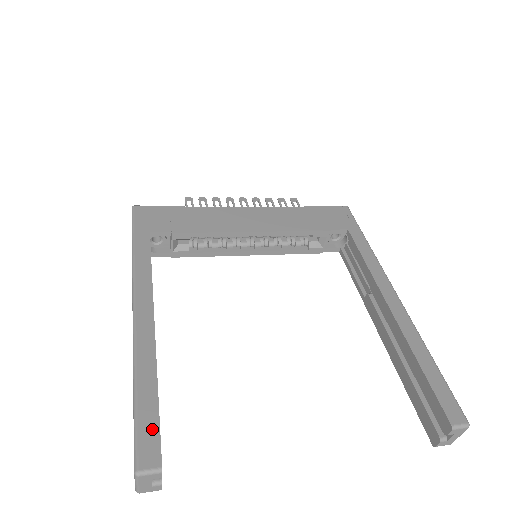
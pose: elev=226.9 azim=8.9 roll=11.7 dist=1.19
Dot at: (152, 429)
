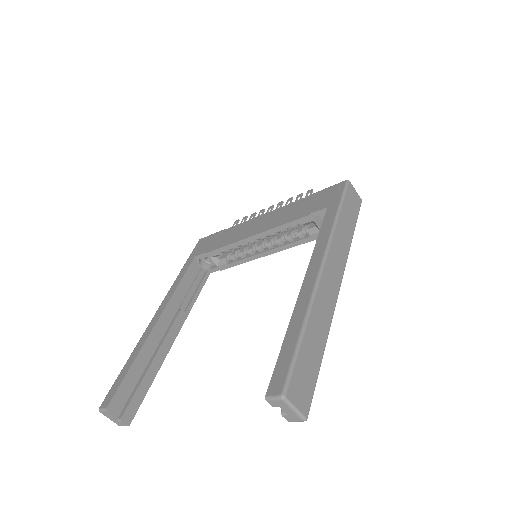
Dot at: (117, 386)
